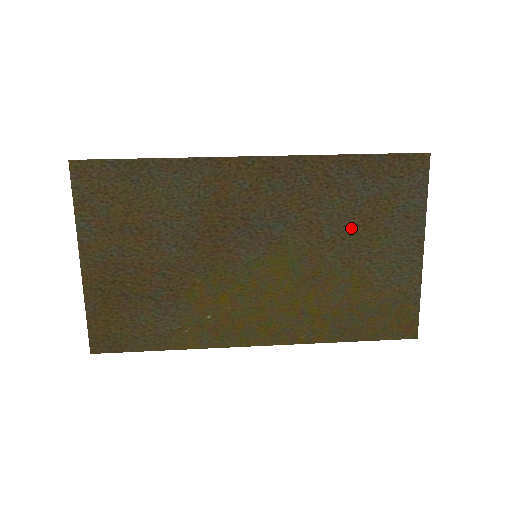
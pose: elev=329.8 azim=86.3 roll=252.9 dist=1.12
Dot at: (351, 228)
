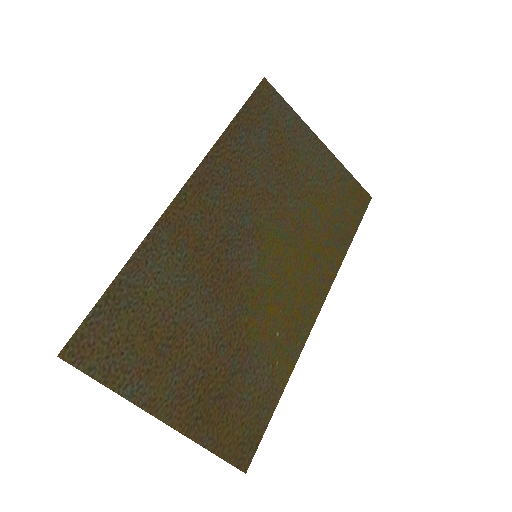
Dot at: (279, 172)
